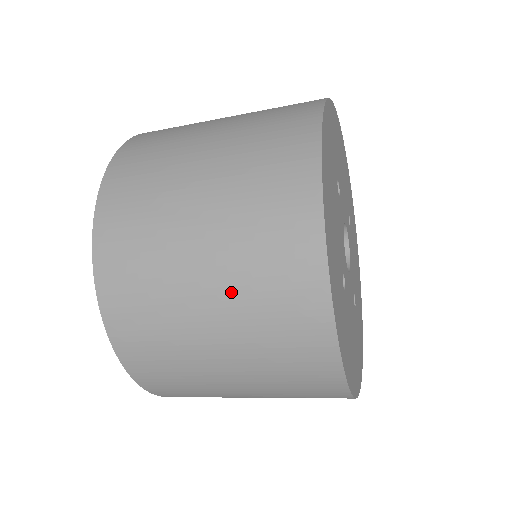
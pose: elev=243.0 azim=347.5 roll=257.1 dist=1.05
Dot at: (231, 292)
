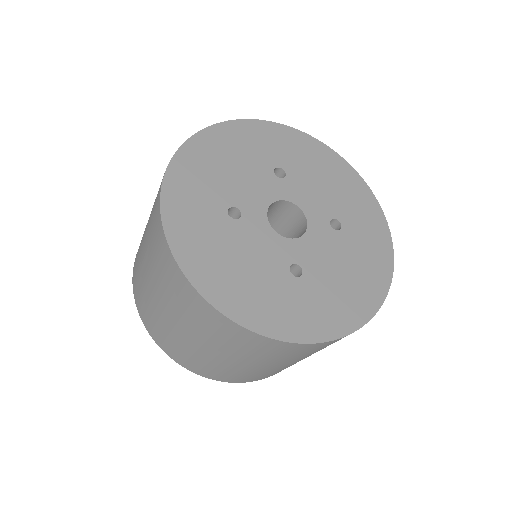
Dot at: (241, 357)
